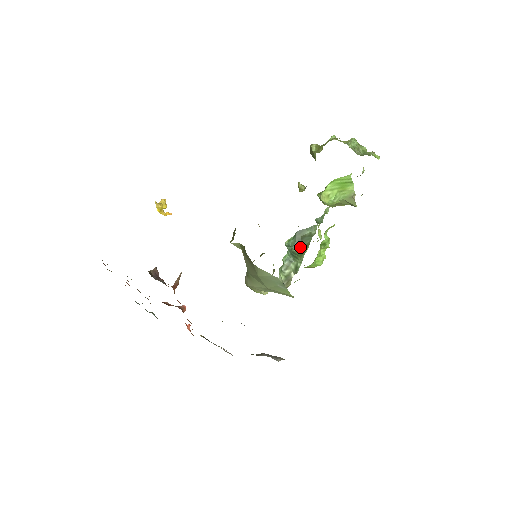
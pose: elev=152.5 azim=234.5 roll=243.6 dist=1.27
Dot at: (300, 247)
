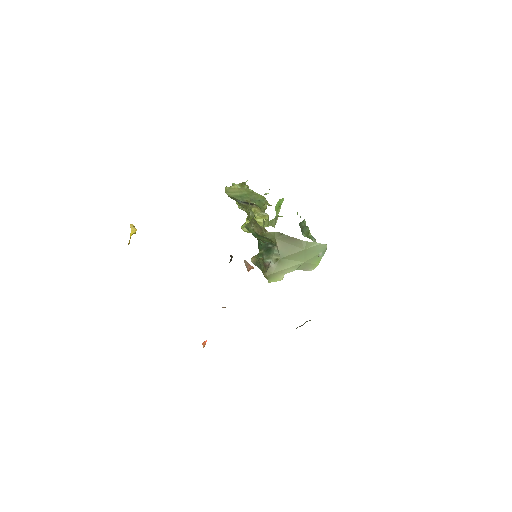
Dot at: (304, 234)
